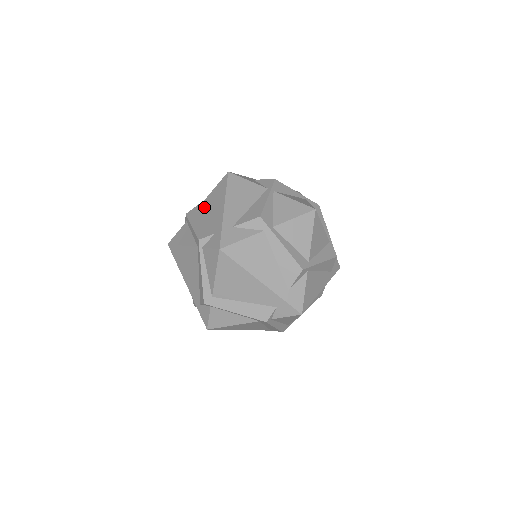
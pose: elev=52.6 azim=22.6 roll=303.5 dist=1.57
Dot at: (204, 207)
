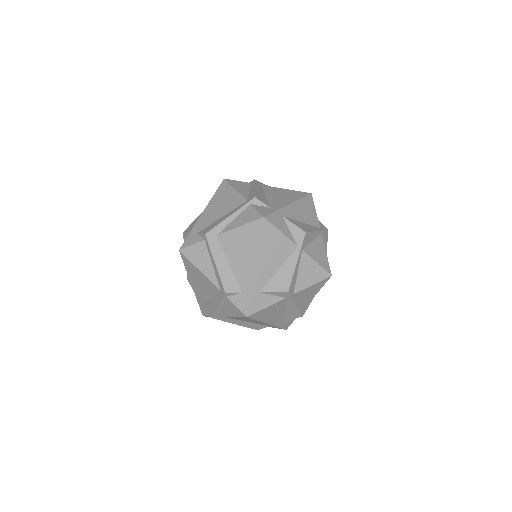
Dot at: (229, 242)
